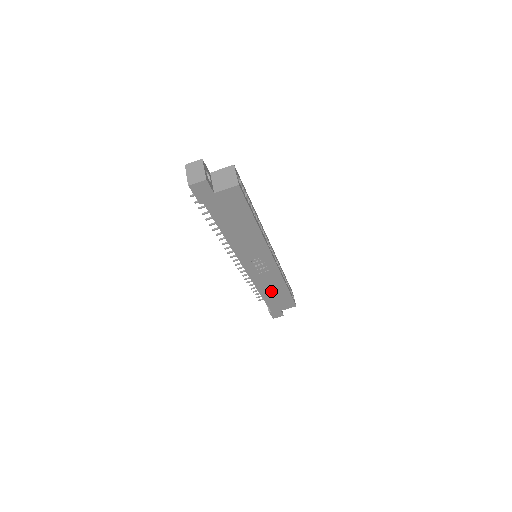
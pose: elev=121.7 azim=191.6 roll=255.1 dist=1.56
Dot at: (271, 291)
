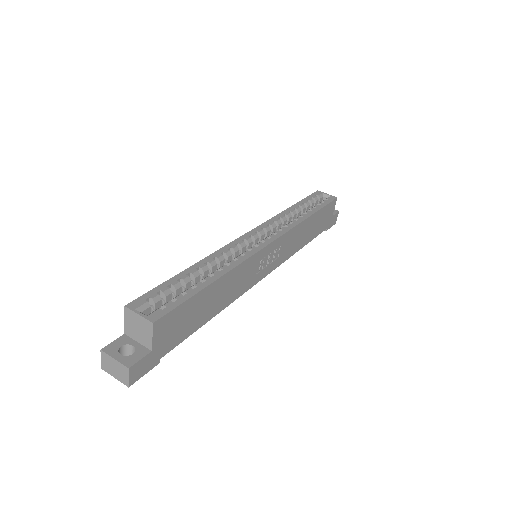
Dot at: (305, 235)
